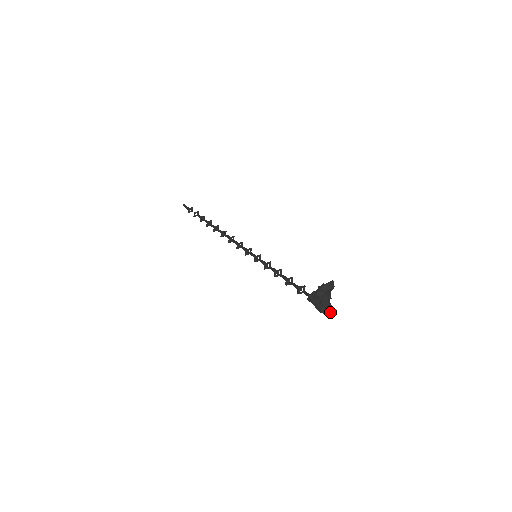
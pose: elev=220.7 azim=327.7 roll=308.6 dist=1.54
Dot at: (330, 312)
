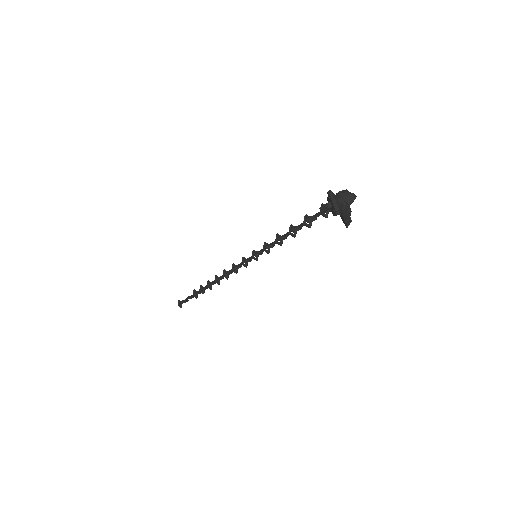
Dot at: occluded
